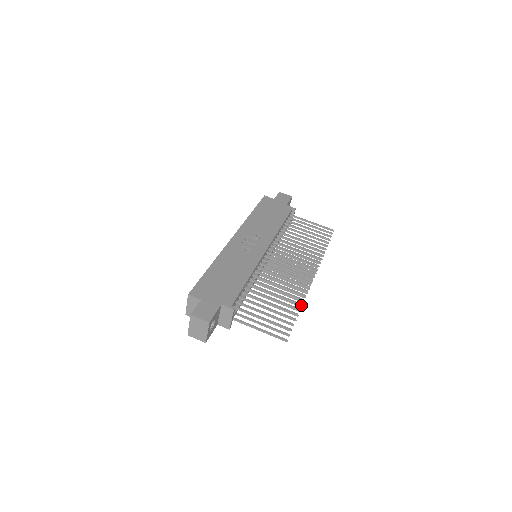
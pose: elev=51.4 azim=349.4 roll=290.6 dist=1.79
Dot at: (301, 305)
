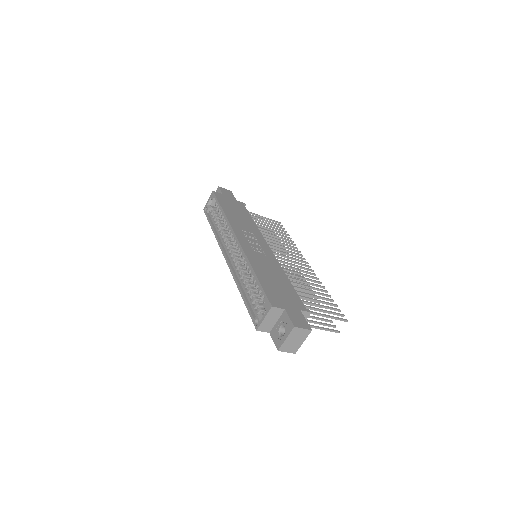
Dot at: occluded
